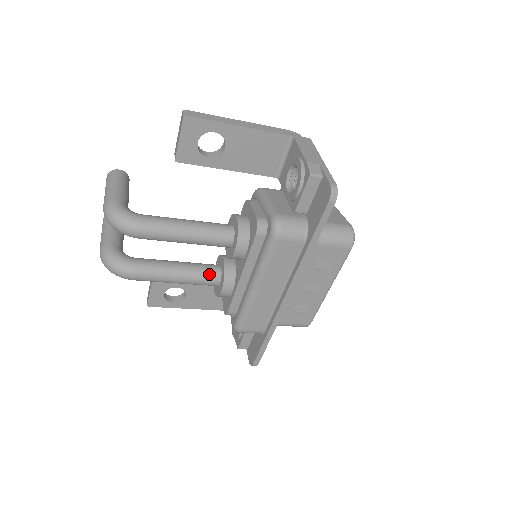
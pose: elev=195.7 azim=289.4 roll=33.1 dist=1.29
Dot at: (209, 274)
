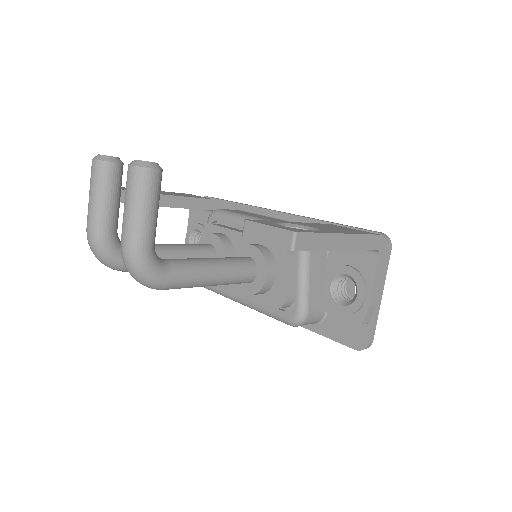
Dot at: occluded
